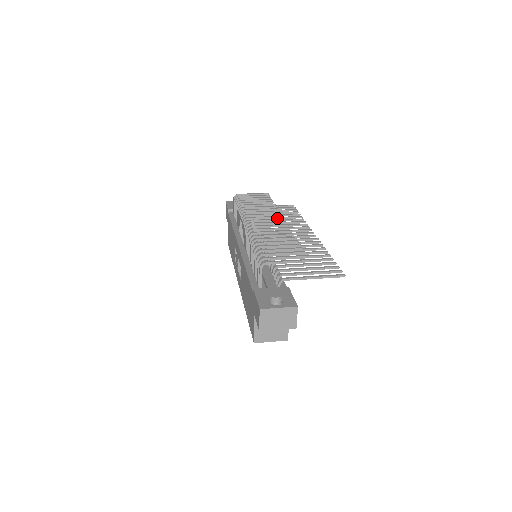
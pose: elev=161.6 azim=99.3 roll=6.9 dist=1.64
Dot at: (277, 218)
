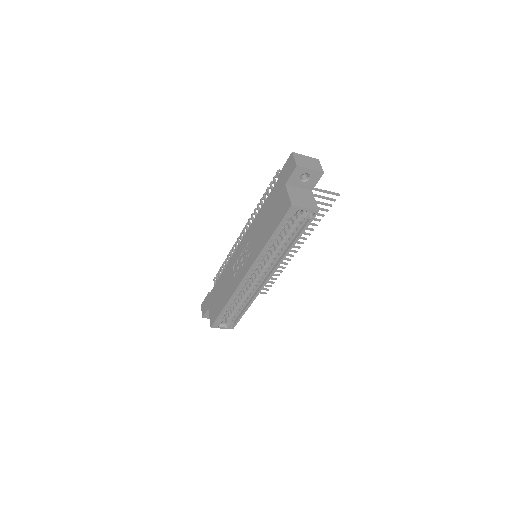
Dot at: occluded
